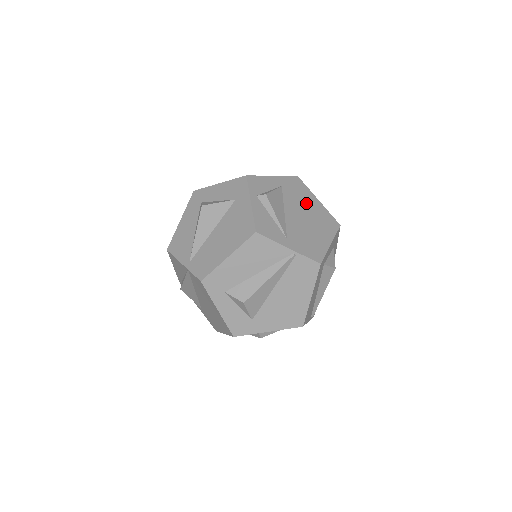
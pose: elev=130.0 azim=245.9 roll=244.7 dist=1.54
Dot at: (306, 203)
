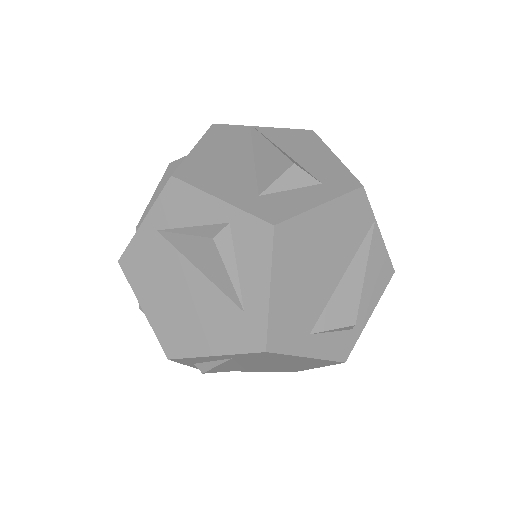
Dot at: (280, 360)
